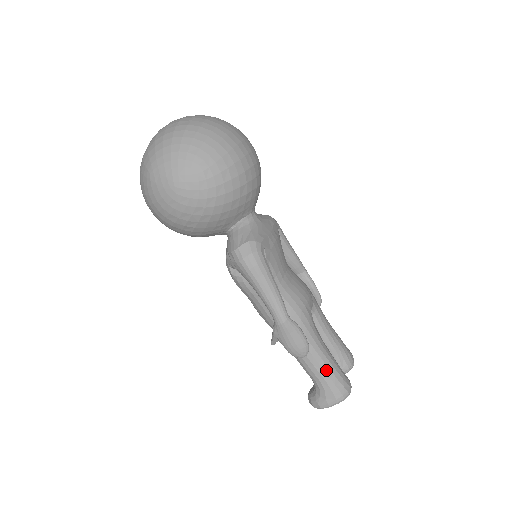
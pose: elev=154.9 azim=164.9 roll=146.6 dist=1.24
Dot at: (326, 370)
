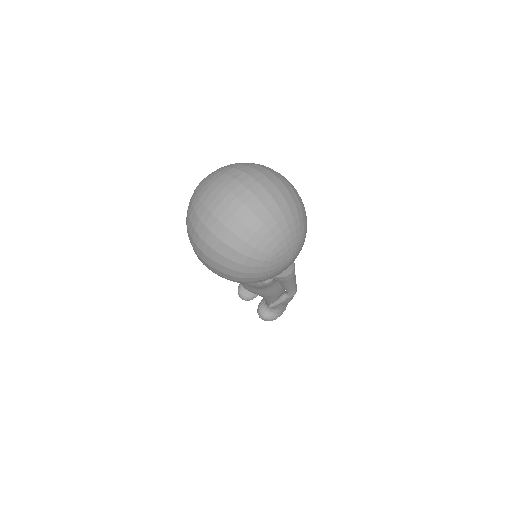
Dot at: occluded
